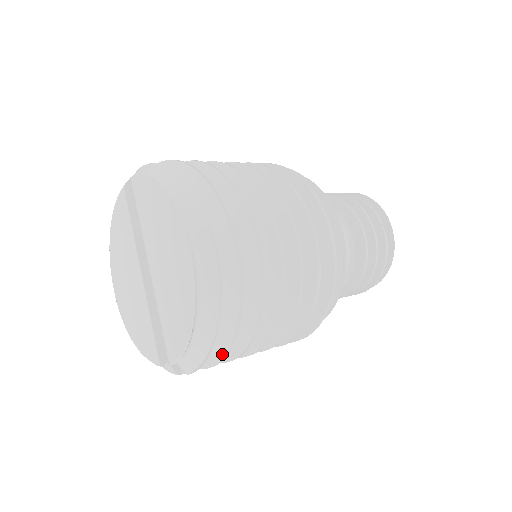
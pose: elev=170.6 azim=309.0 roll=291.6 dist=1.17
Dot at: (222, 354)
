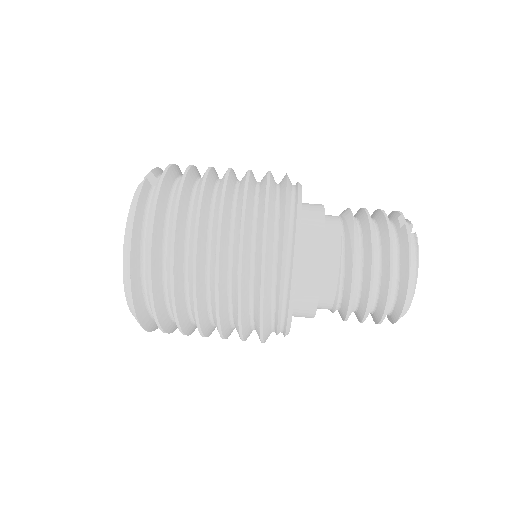
Dot at: occluded
